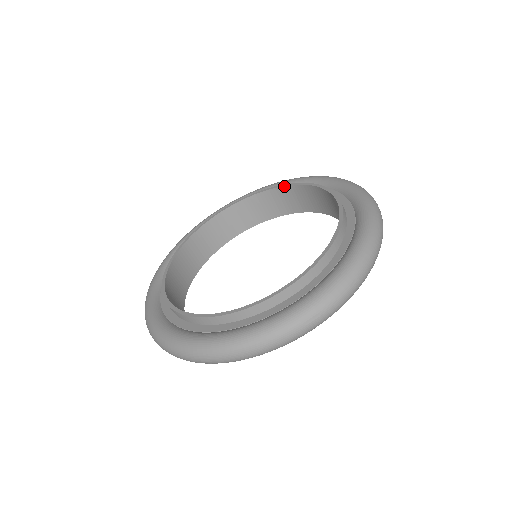
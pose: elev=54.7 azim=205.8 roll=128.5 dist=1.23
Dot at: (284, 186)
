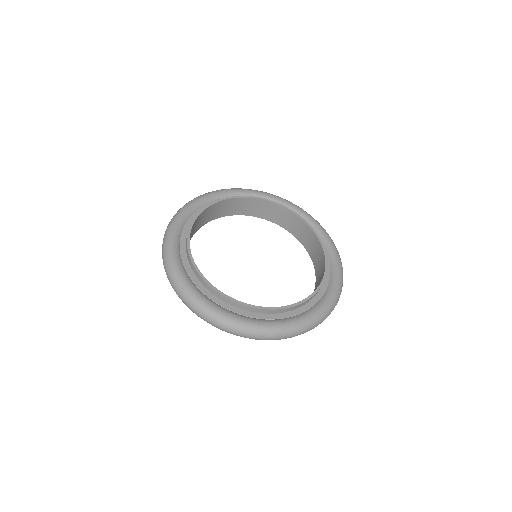
Dot at: (311, 228)
